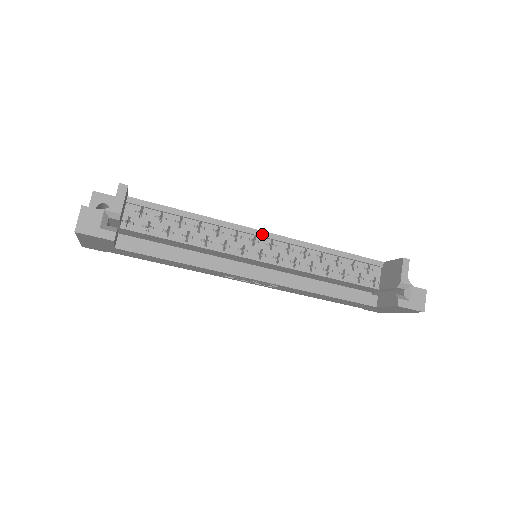
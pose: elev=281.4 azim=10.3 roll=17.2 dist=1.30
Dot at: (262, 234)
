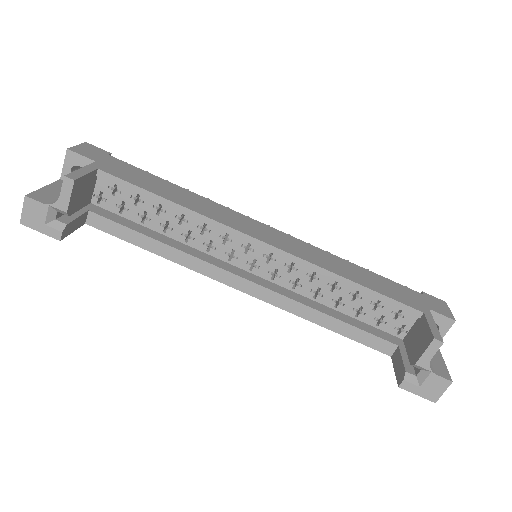
Dot at: (258, 244)
